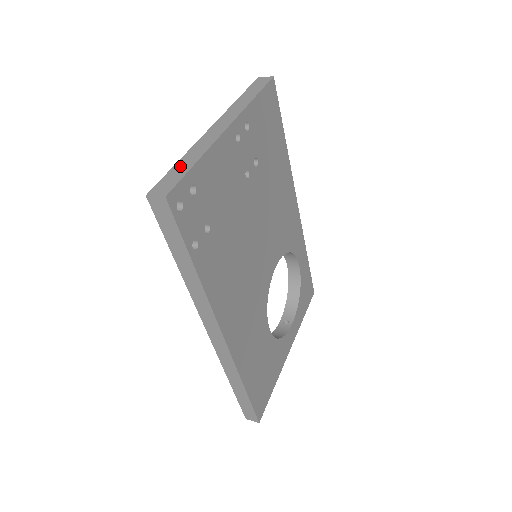
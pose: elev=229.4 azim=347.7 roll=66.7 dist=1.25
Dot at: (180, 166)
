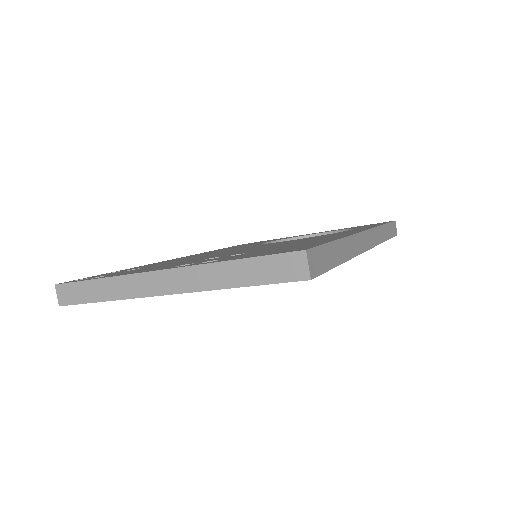
Dot at: (92, 288)
